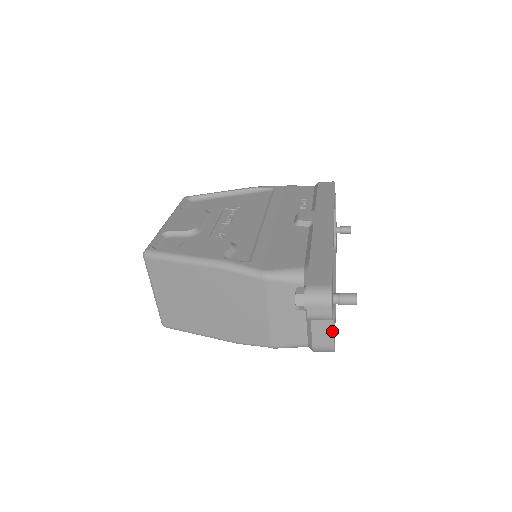
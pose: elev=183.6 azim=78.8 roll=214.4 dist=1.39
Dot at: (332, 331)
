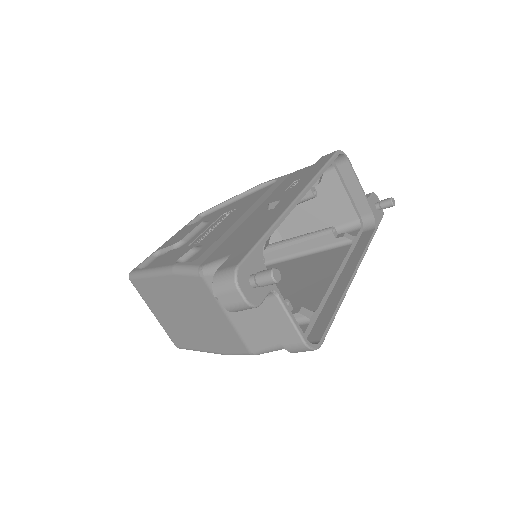
Dot at: (291, 323)
